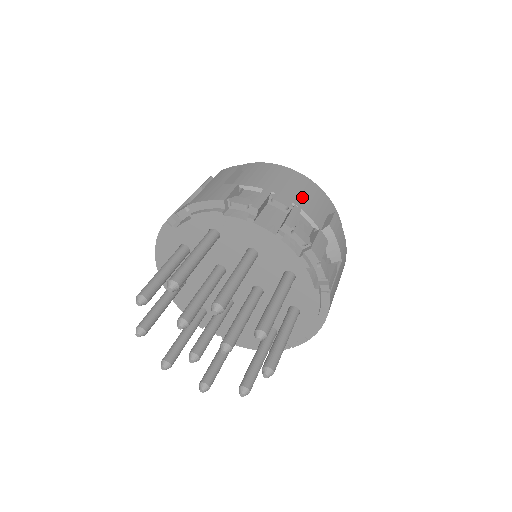
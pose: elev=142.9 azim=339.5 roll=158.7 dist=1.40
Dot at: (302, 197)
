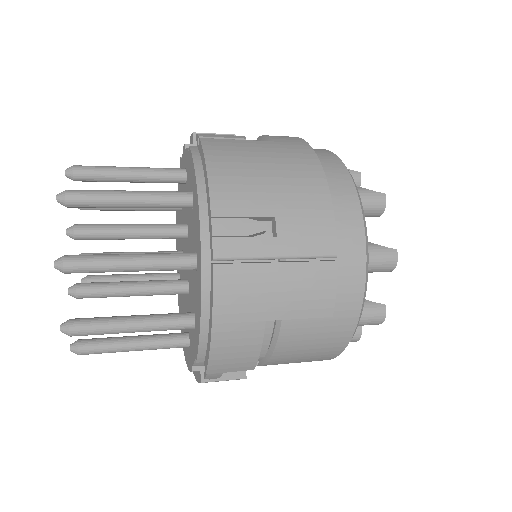
Dot at: occluded
